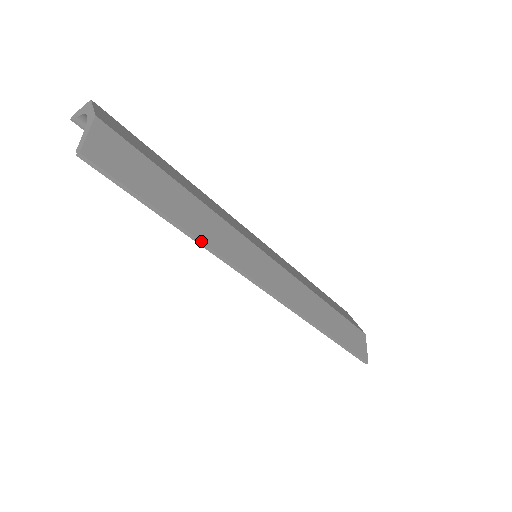
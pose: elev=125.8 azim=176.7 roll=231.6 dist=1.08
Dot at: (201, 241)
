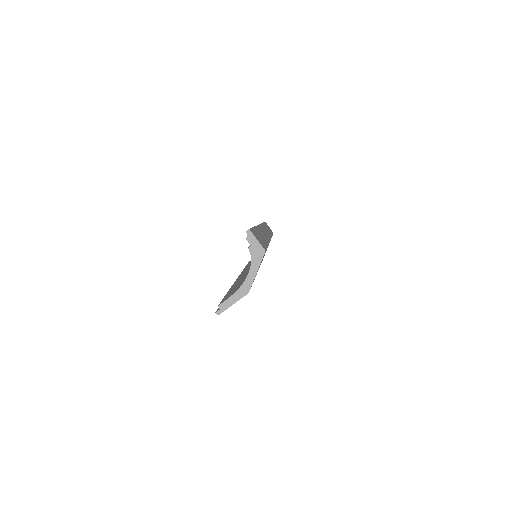
Dot at: occluded
